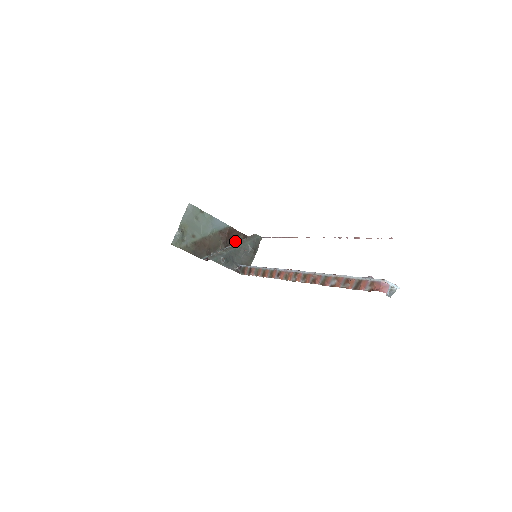
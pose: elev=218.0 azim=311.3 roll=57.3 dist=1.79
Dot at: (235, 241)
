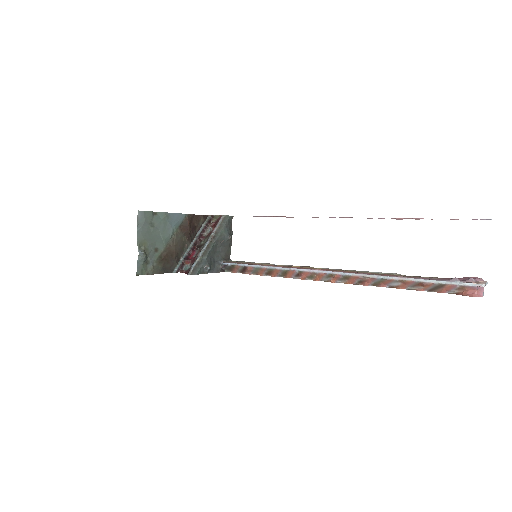
Dot at: (197, 229)
